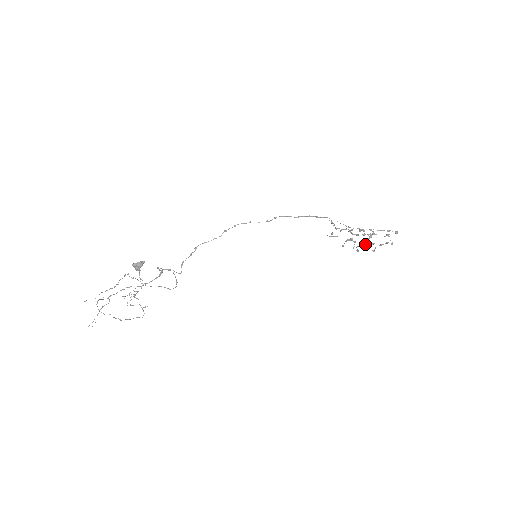
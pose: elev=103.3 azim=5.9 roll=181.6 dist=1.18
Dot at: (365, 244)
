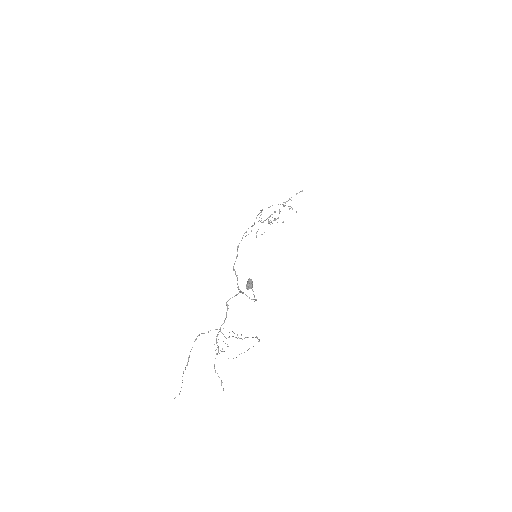
Dot at: (270, 224)
